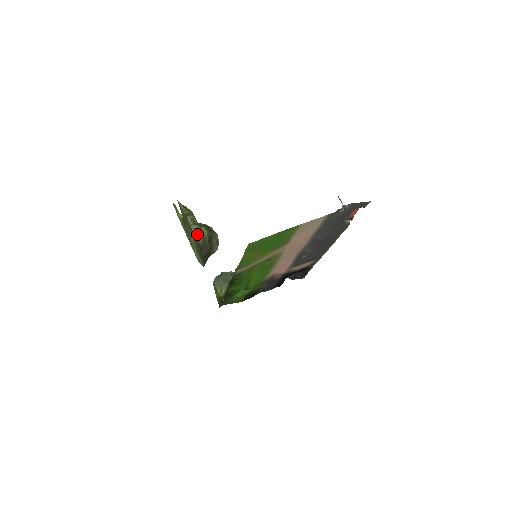
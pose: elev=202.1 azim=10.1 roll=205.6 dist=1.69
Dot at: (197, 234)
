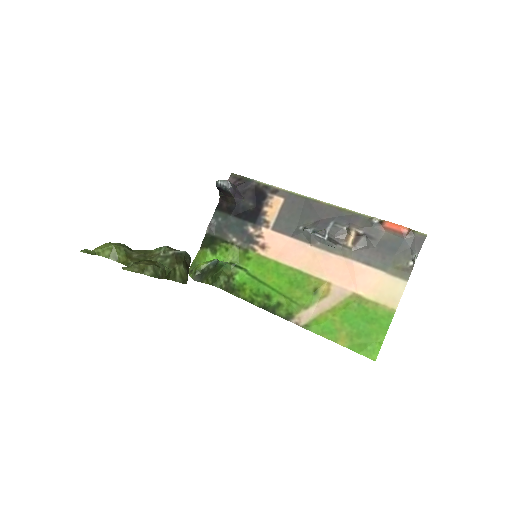
Dot at: (177, 279)
